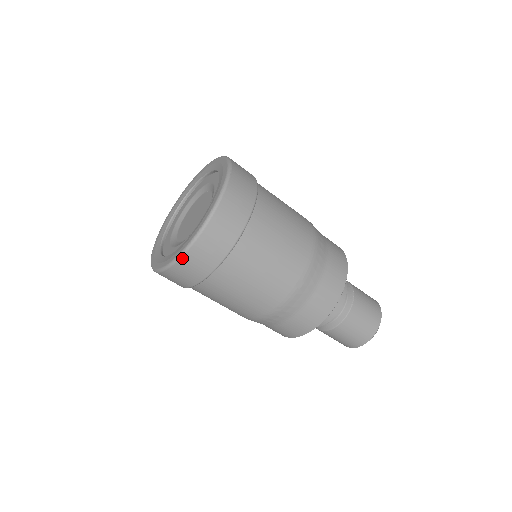
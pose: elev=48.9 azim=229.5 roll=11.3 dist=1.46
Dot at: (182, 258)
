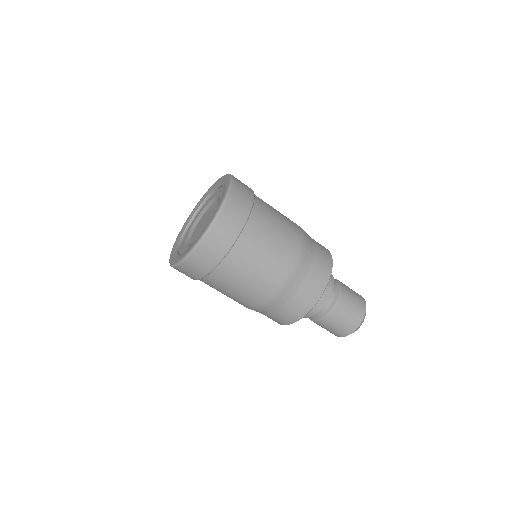
Dot at: (195, 250)
